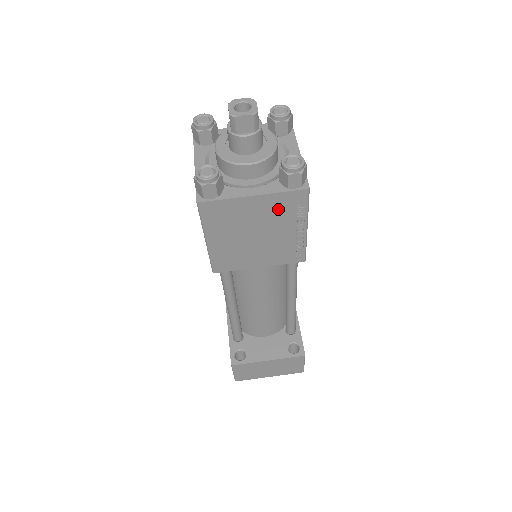
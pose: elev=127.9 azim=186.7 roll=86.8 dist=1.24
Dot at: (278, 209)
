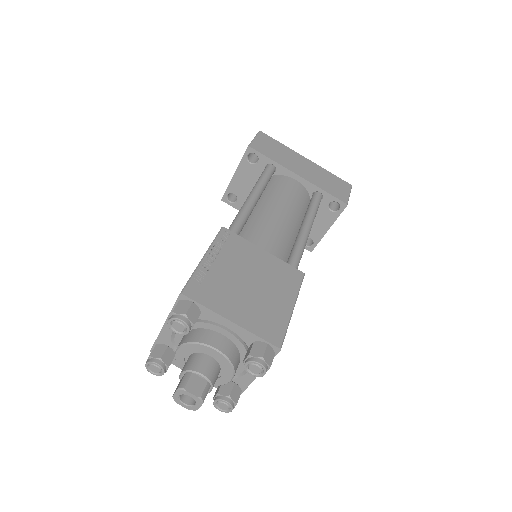
Dot at: occluded
